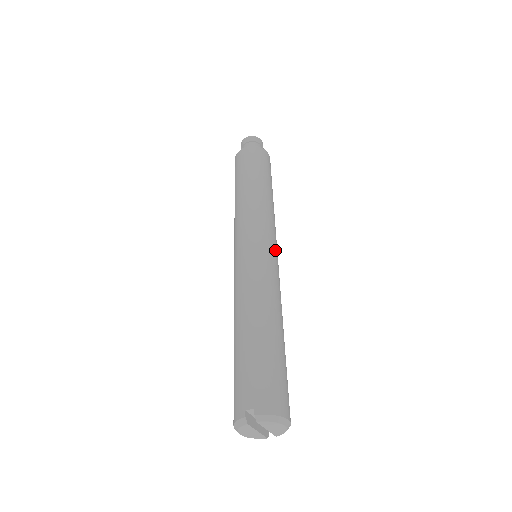
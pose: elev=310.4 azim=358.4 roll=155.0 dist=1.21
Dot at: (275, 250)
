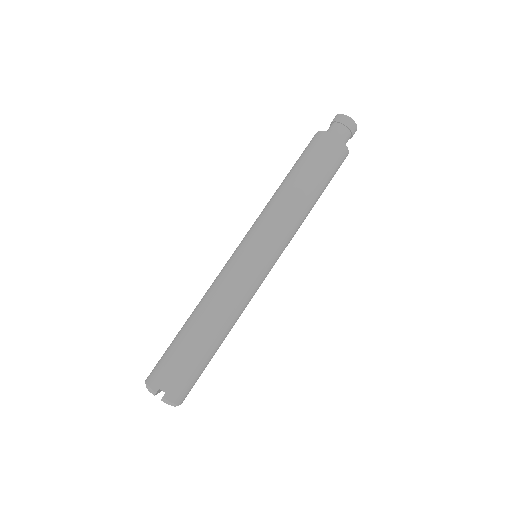
Dot at: occluded
